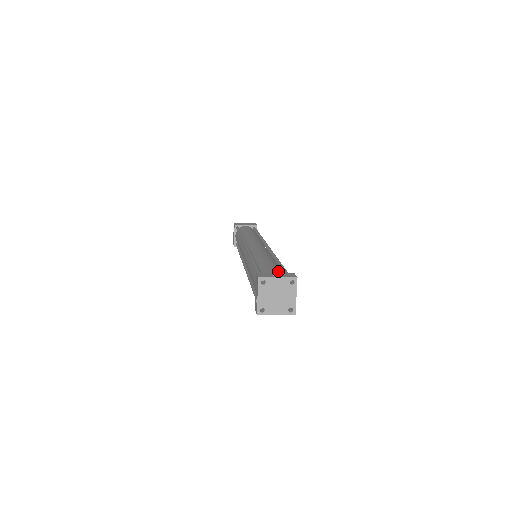
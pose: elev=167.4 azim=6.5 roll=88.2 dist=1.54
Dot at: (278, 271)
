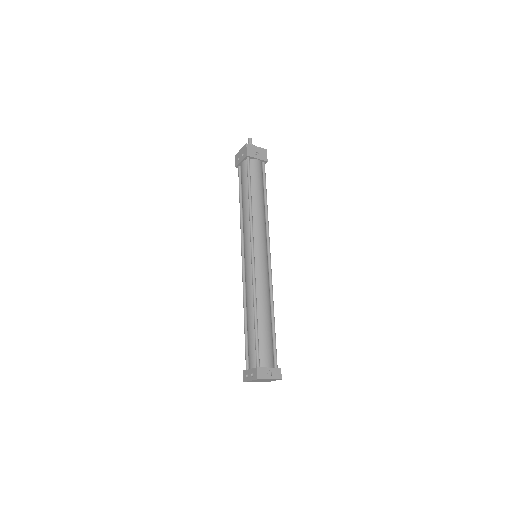
Dot at: (271, 353)
